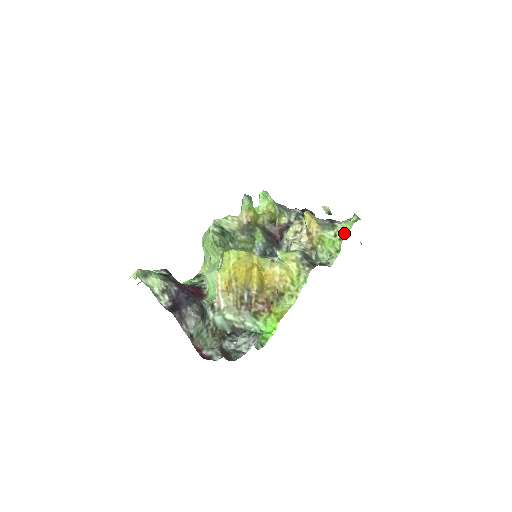
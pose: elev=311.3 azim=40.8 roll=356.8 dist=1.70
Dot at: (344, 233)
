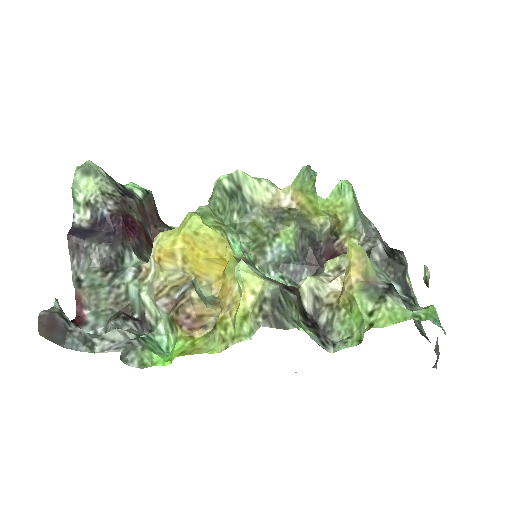
Dot at: (384, 320)
